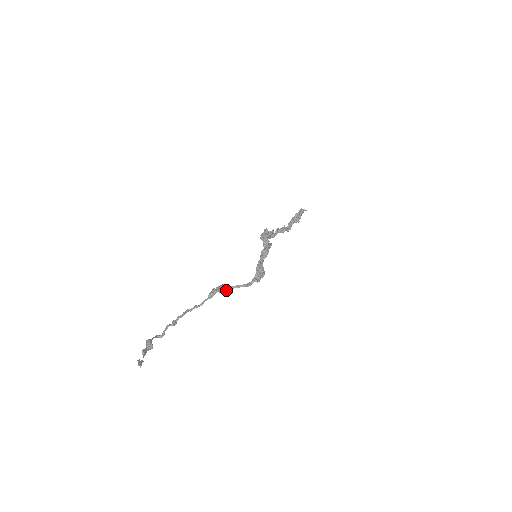
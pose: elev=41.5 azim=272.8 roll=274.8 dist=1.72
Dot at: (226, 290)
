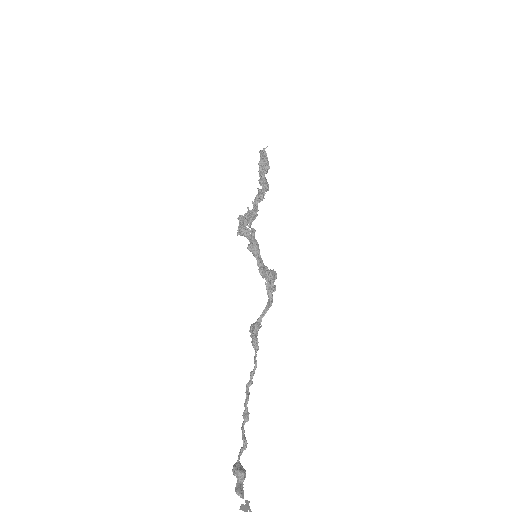
Dot at: (257, 330)
